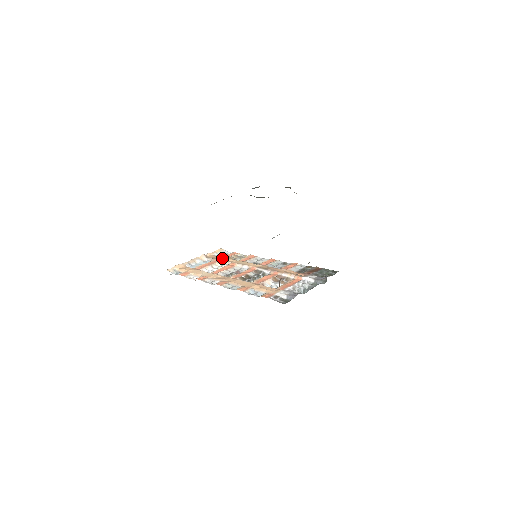
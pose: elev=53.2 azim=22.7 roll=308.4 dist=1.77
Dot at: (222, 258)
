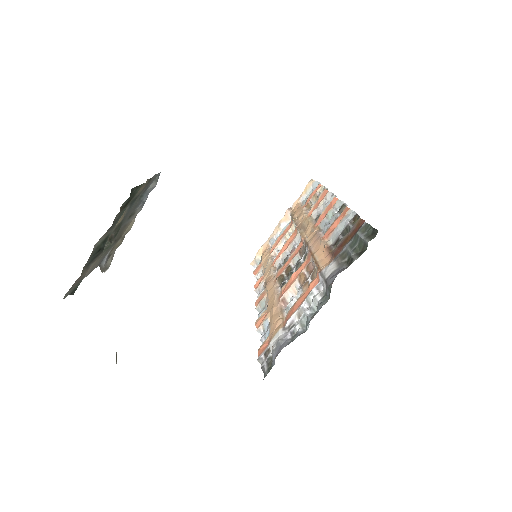
Dot at: (299, 212)
